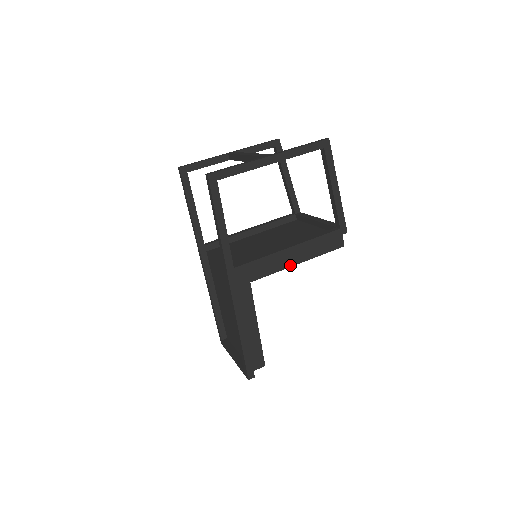
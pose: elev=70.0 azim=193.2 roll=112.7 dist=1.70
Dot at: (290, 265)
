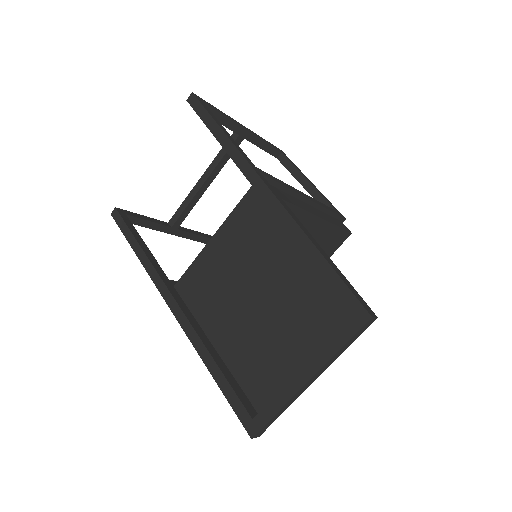
Dot at: (313, 213)
